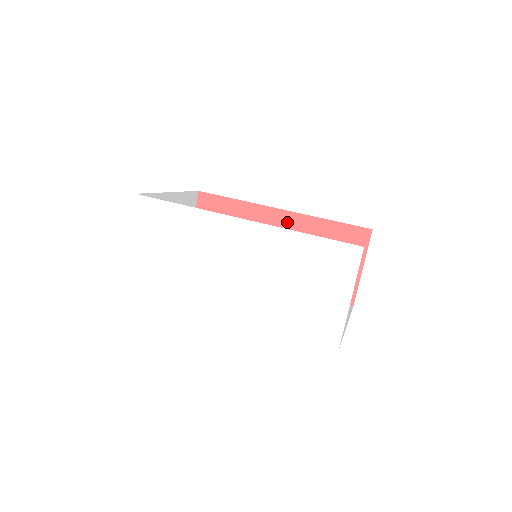
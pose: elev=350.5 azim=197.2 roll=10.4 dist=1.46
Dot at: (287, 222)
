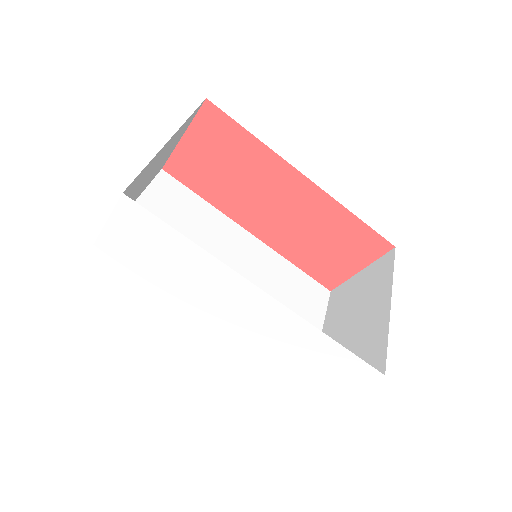
Dot at: (306, 193)
